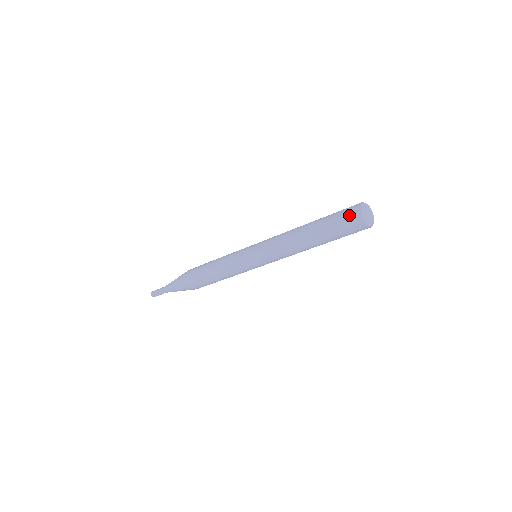
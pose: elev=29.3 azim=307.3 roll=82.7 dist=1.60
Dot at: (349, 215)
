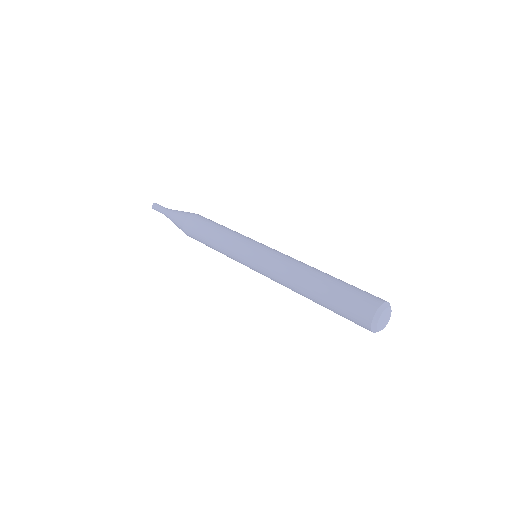
Dot at: (357, 313)
